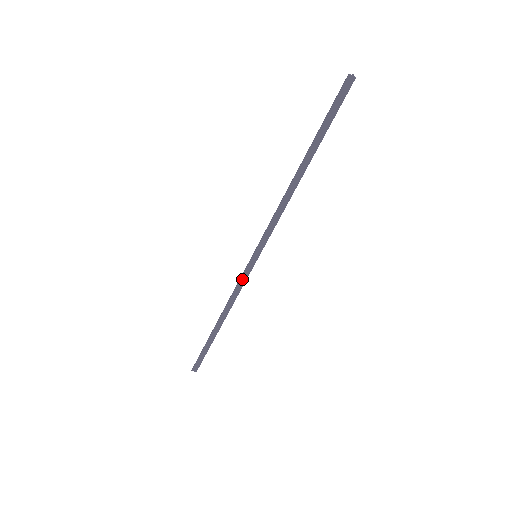
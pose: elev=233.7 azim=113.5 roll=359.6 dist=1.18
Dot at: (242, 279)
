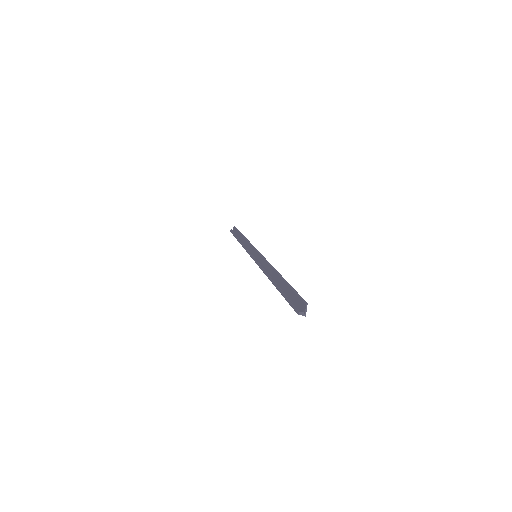
Dot at: occluded
